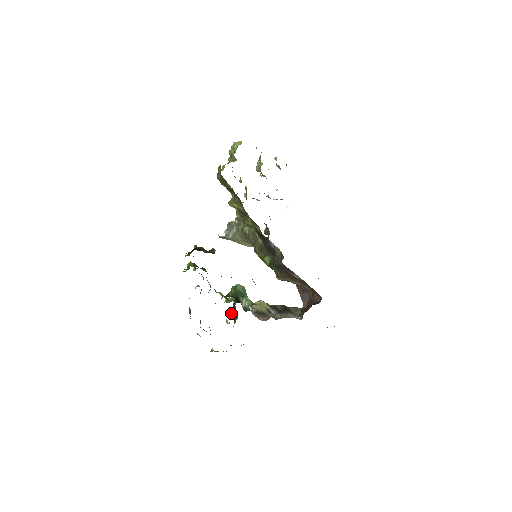
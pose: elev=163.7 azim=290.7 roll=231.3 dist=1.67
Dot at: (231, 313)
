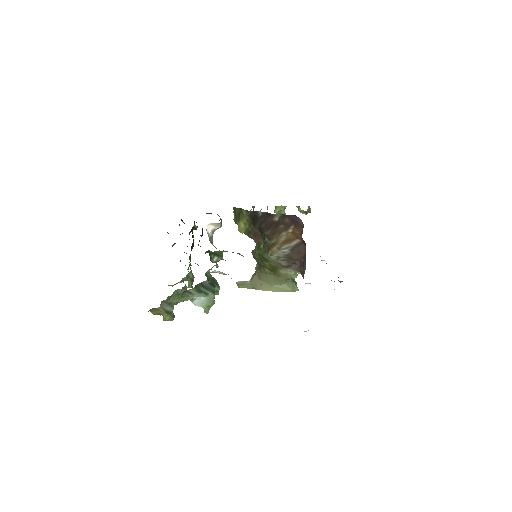
Dot at: occluded
